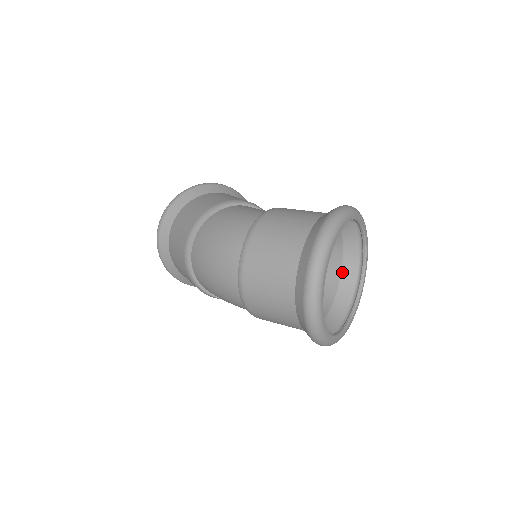
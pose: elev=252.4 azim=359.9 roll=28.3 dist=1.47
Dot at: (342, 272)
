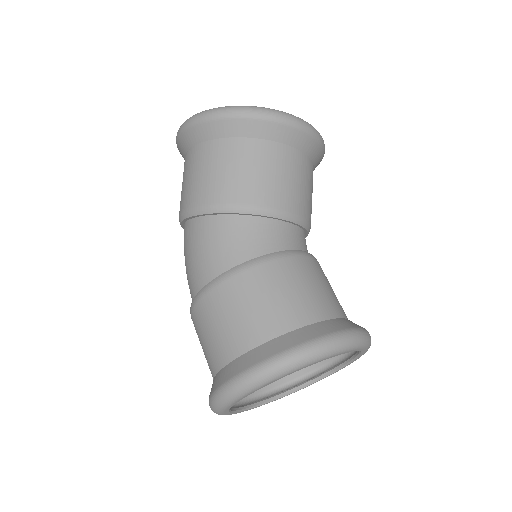
Dot at: occluded
